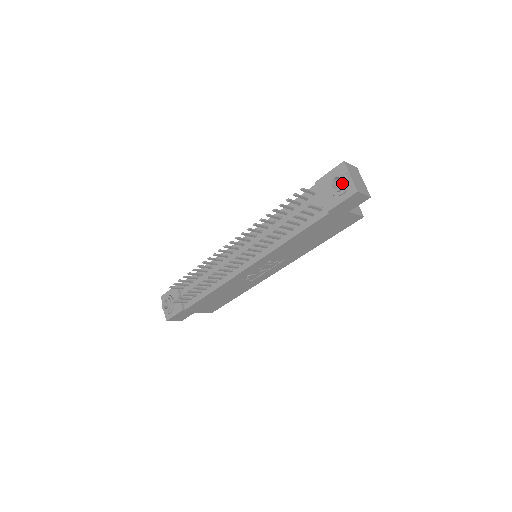
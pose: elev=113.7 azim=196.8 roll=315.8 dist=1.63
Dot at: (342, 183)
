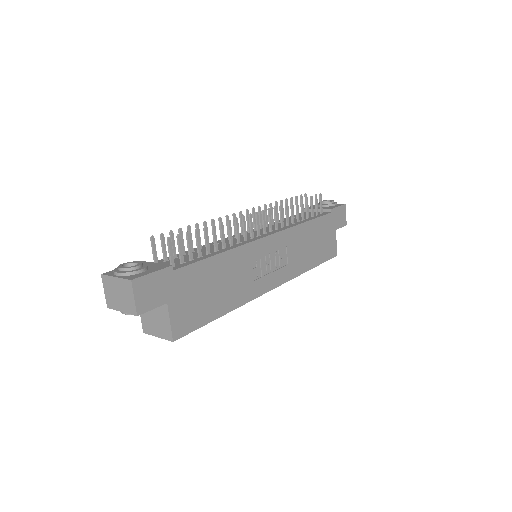
Dot at: (332, 200)
